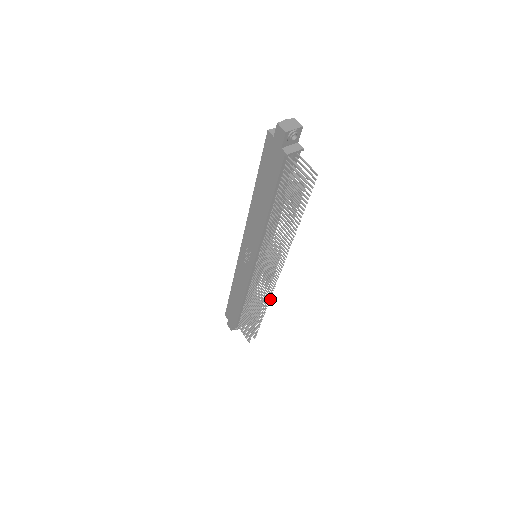
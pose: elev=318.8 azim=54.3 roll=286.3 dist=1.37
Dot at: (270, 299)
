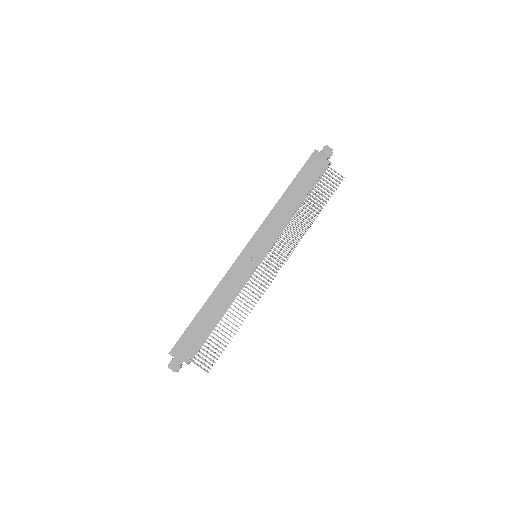
Dot at: occluded
